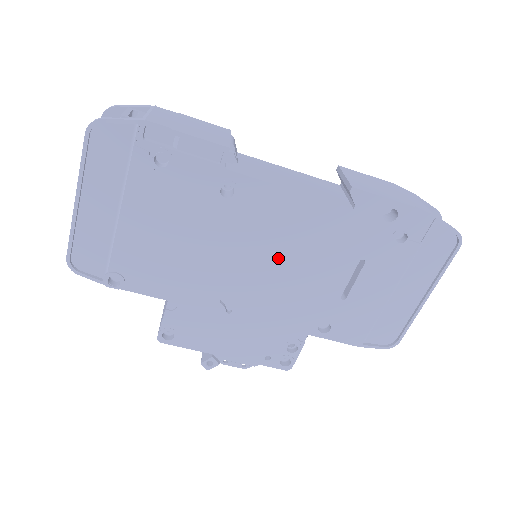
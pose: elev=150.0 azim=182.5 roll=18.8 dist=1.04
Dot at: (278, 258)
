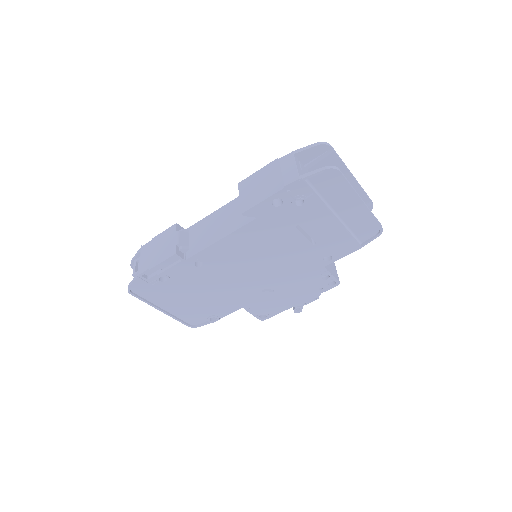
Dot at: (258, 260)
